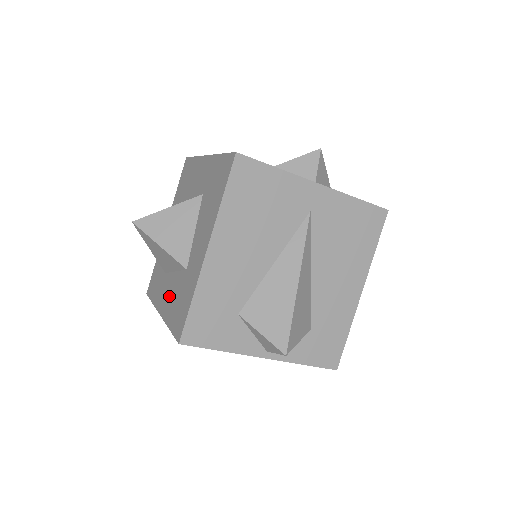
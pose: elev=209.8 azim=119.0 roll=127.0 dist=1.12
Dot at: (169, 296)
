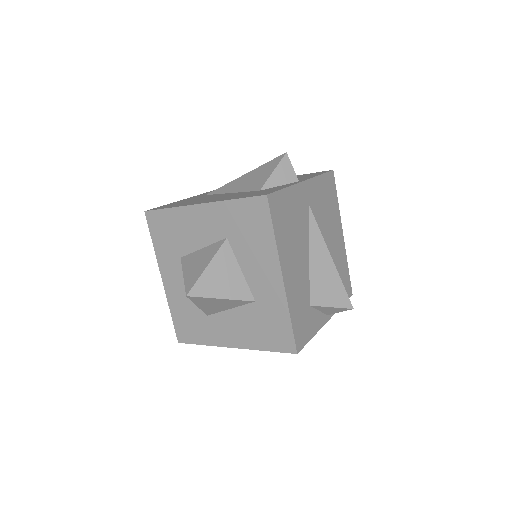
Dot at: (238, 329)
